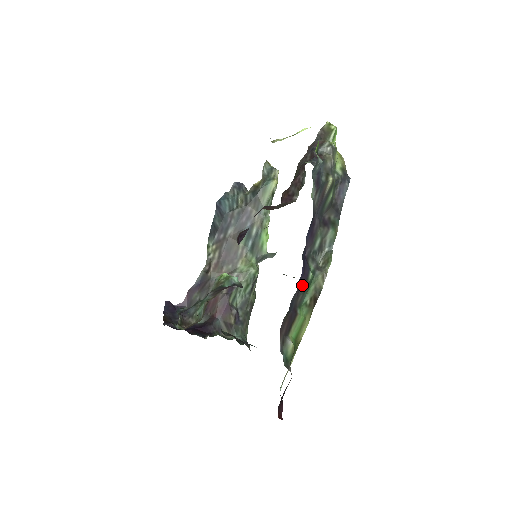
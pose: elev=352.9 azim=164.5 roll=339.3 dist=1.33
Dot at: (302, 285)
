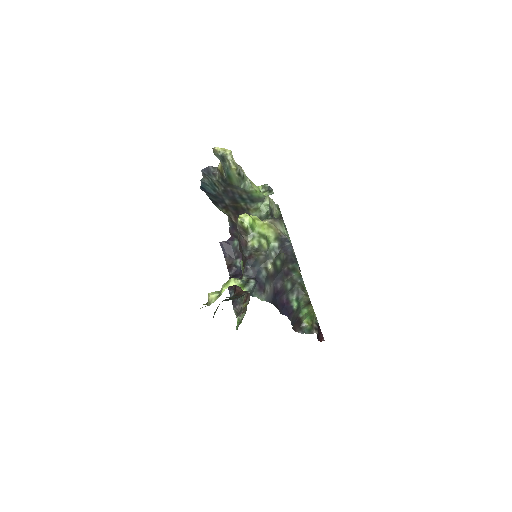
Dot at: (292, 316)
